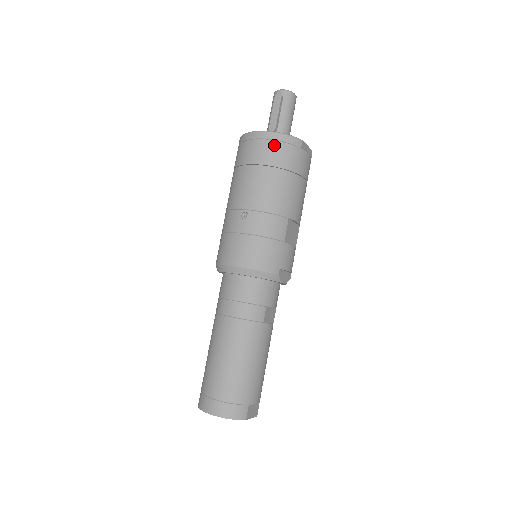
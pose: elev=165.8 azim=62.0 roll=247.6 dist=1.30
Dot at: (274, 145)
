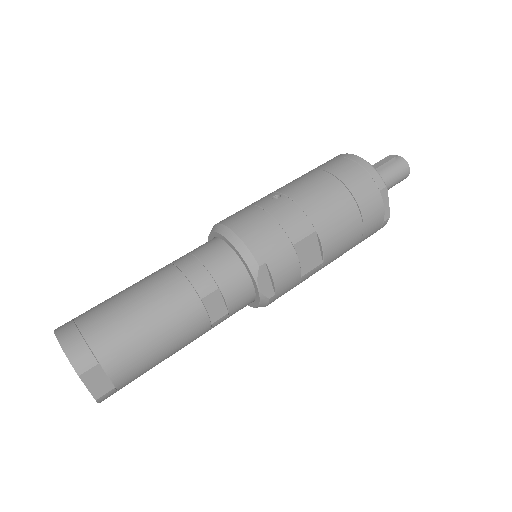
Dot at: (355, 167)
